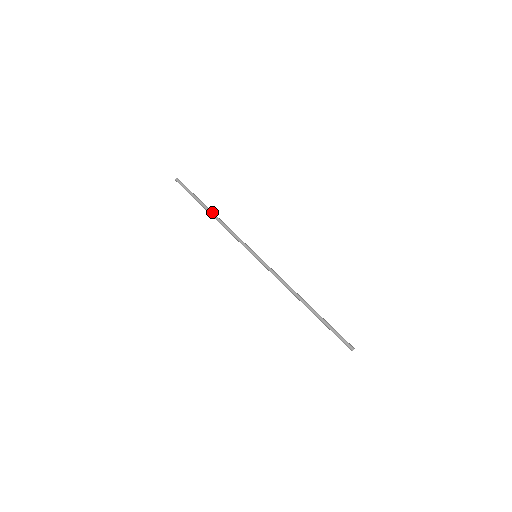
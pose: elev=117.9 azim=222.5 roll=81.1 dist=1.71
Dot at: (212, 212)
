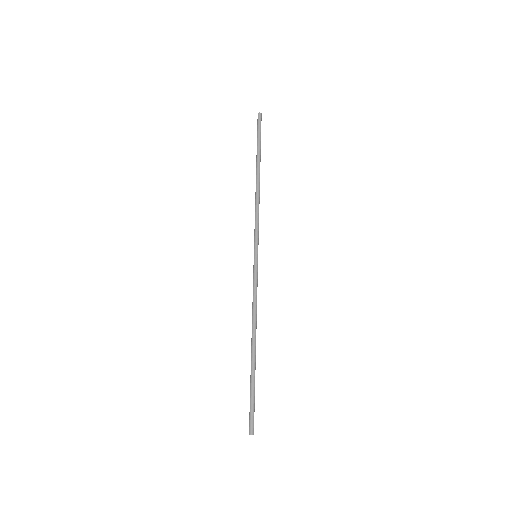
Dot at: (259, 175)
